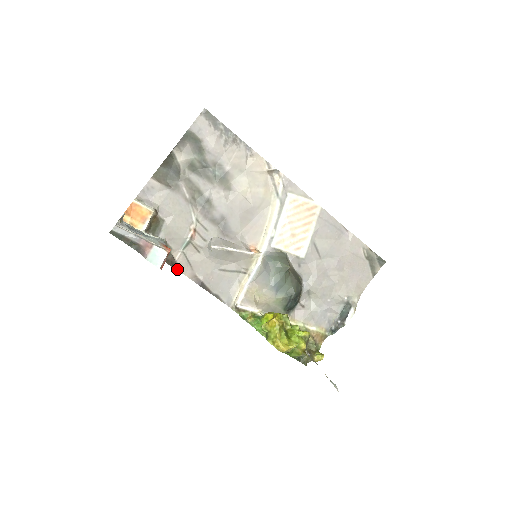
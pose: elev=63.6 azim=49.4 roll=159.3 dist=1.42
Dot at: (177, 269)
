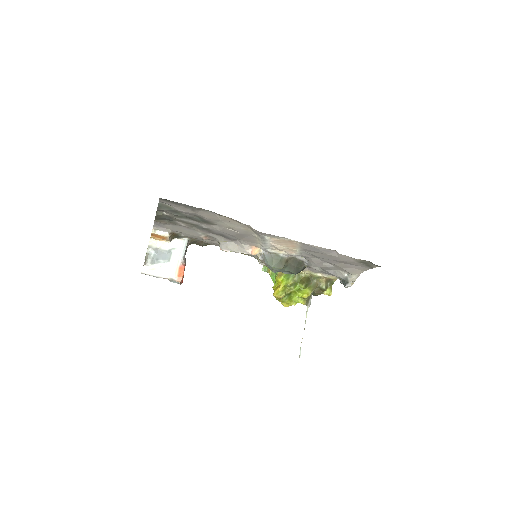
Dot at: (208, 244)
